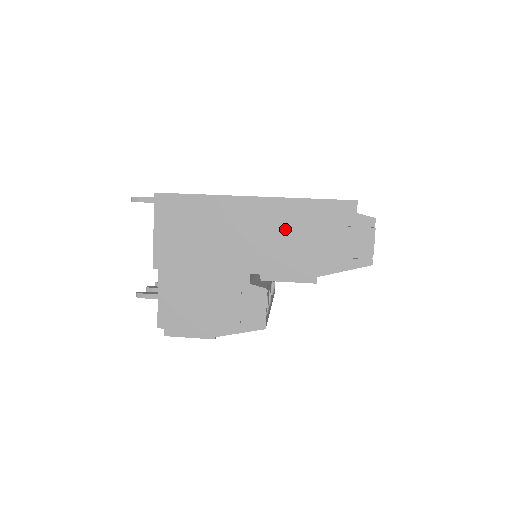
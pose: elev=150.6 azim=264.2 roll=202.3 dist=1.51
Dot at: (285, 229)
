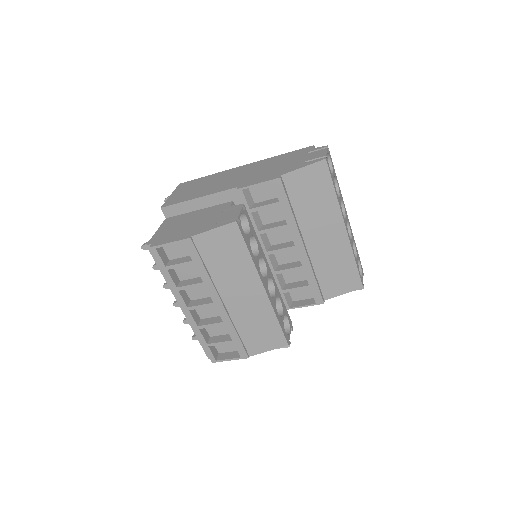
Dot at: (261, 168)
